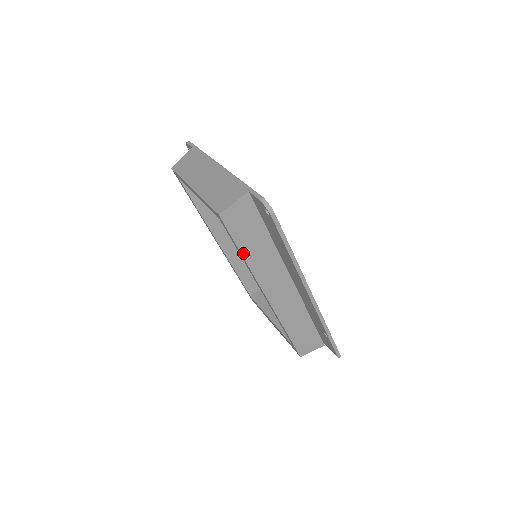
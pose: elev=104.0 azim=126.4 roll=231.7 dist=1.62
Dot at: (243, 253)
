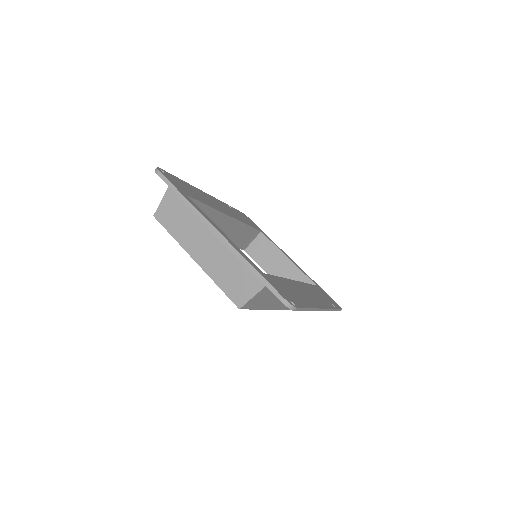
Dot at: (261, 308)
